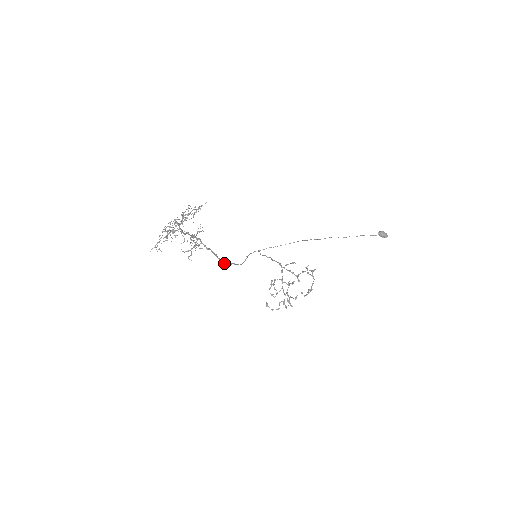
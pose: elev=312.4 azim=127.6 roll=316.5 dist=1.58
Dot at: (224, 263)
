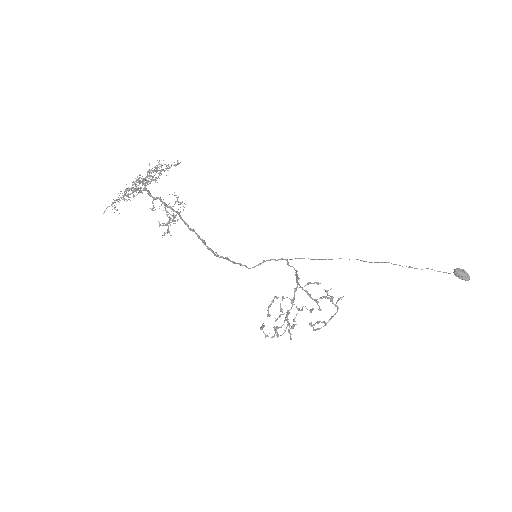
Dot at: (219, 257)
